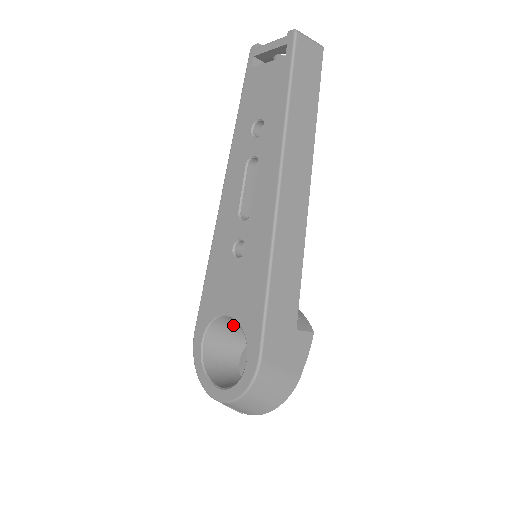
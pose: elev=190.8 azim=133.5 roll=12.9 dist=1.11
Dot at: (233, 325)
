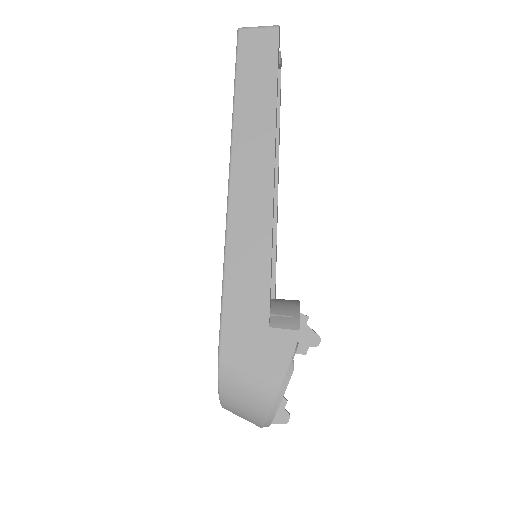
Dot at: occluded
